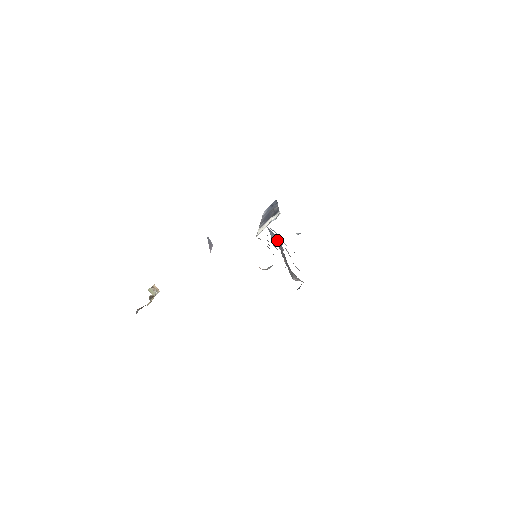
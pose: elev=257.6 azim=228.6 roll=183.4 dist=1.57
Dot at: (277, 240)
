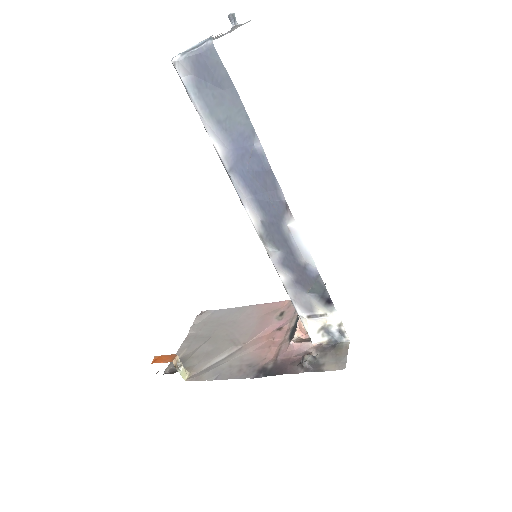
Dot at: occluded
